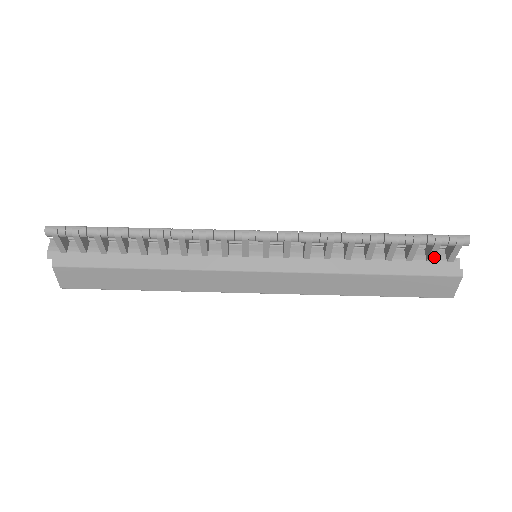
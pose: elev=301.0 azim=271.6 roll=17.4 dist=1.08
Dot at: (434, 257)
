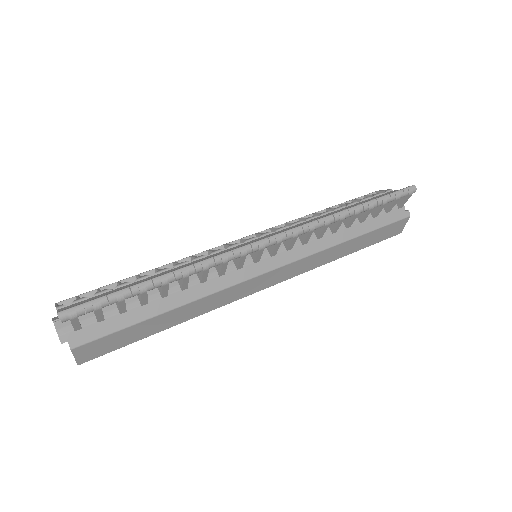
Dot at: (392, 209)
